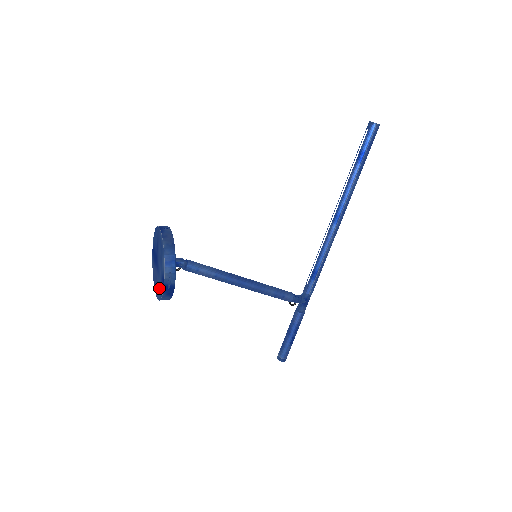
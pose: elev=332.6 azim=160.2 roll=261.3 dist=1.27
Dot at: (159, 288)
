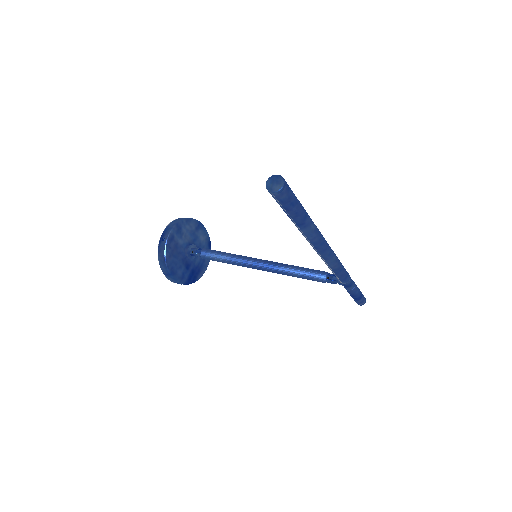
Dot at: occluded
